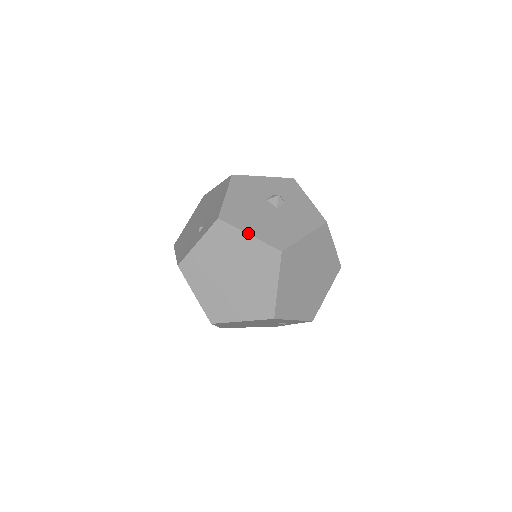
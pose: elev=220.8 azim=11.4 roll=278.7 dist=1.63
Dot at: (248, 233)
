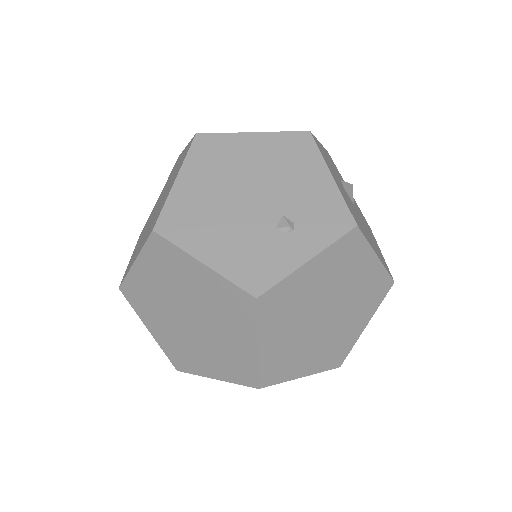
Dot at: occluded
